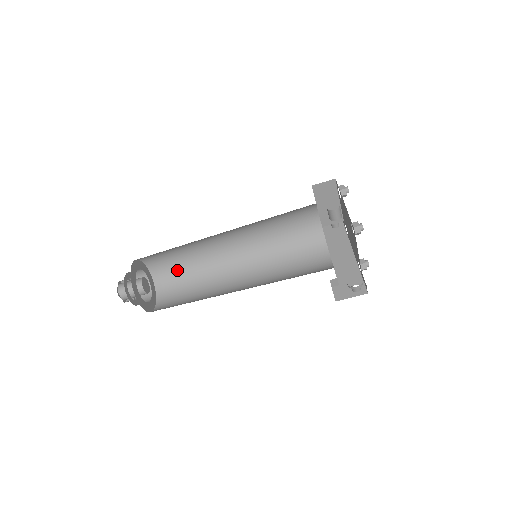
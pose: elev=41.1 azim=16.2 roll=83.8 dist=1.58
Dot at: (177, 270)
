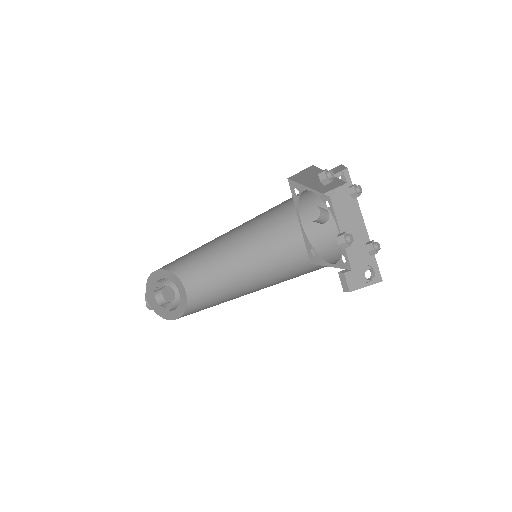
Dot at: (193, 265)
